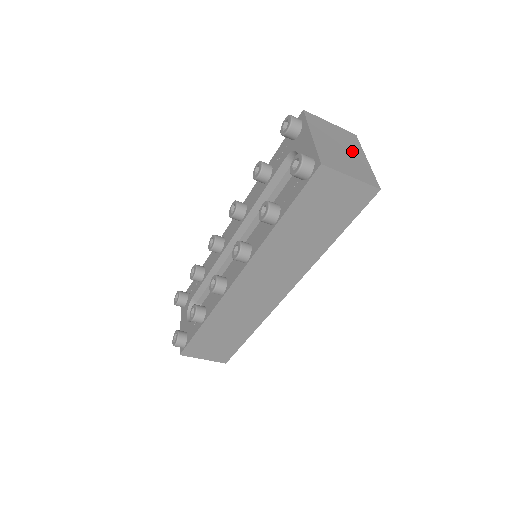
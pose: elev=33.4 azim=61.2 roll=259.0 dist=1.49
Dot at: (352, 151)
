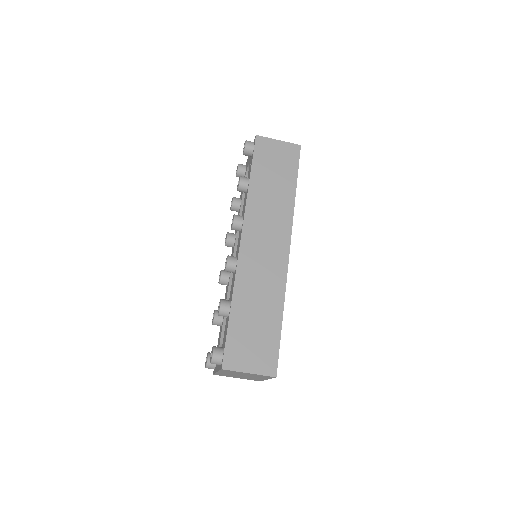
Dot at: occluded
